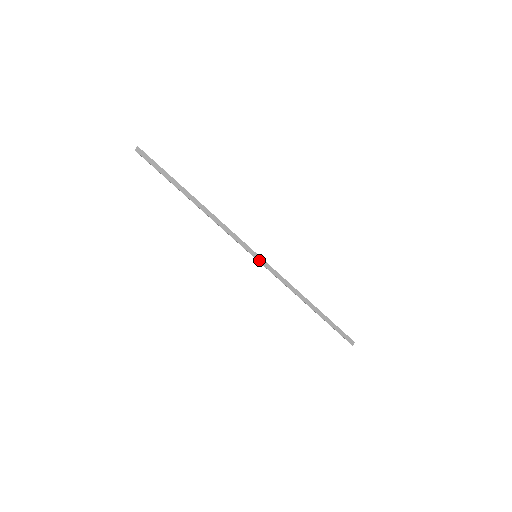
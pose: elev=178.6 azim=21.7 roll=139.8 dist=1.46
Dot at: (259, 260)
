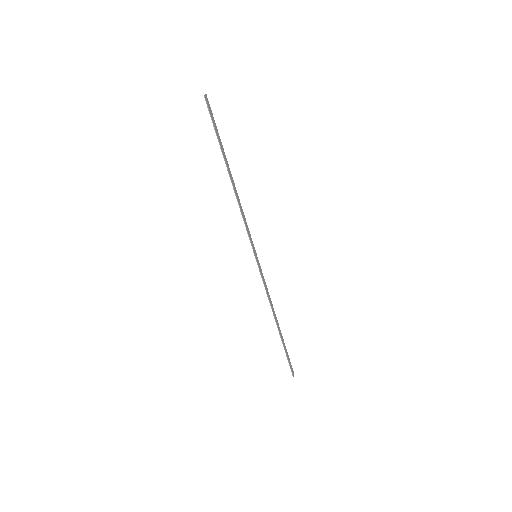
Dot at: (257, 261)
